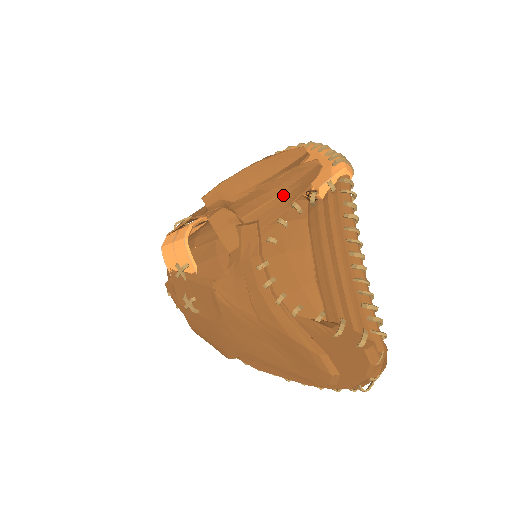
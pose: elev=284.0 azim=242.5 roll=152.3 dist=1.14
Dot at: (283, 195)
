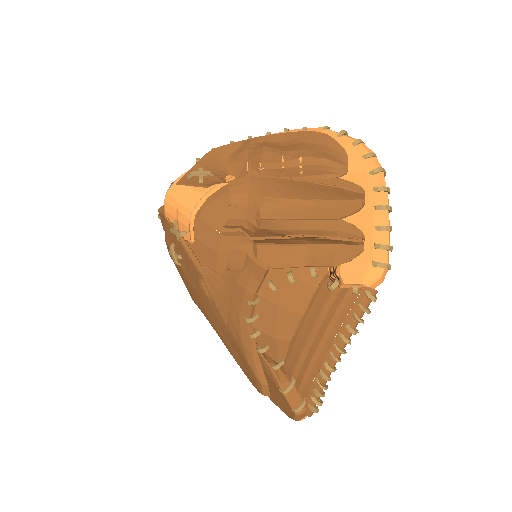
Dot at: (309, 248)
